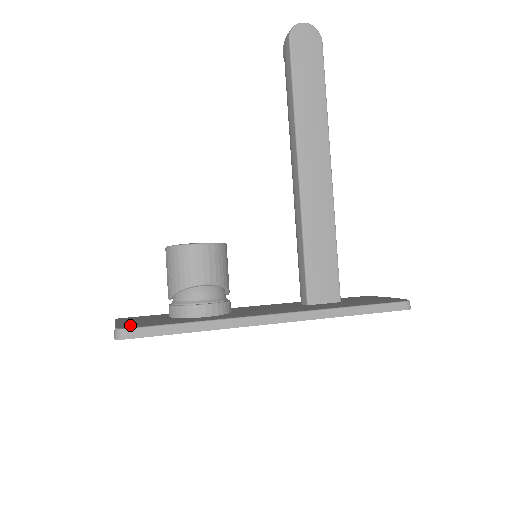
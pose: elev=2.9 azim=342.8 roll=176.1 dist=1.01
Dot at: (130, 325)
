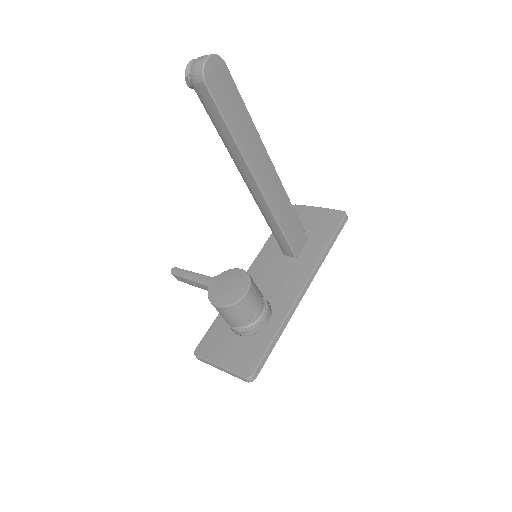
Dot at: (246, 368)
